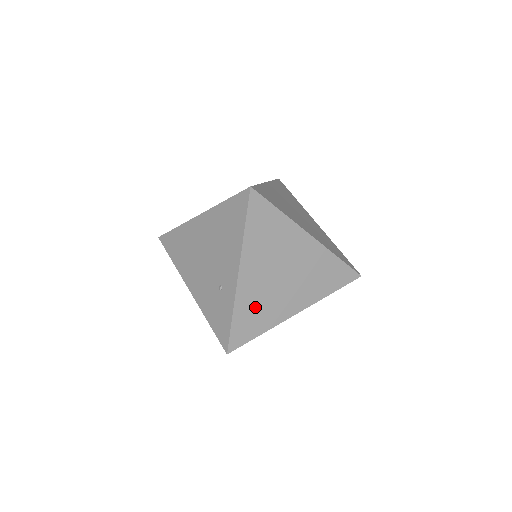
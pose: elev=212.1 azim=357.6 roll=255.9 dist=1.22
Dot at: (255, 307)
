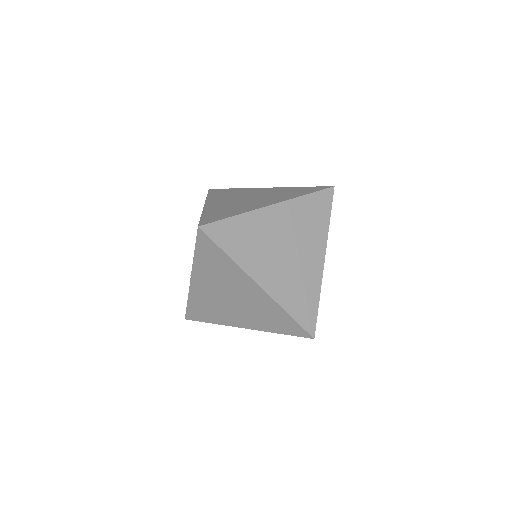
Dot at: (206, 305)
